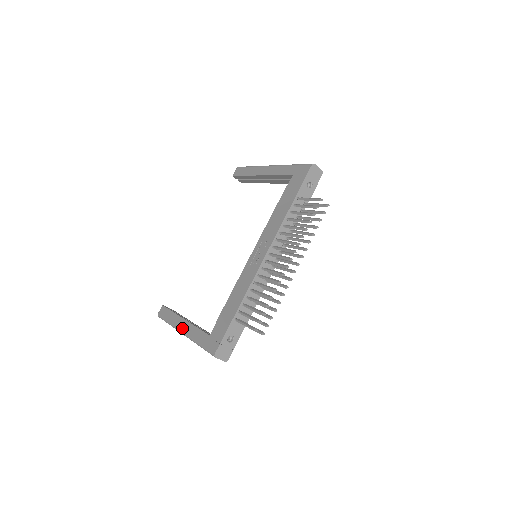
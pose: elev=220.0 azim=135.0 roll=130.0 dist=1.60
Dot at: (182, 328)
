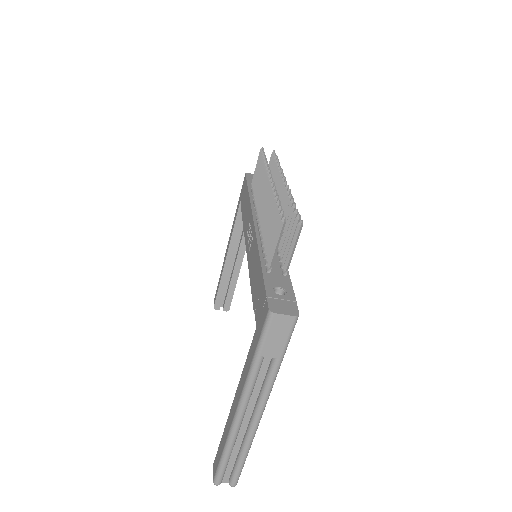
Dot at: (235, 406)
